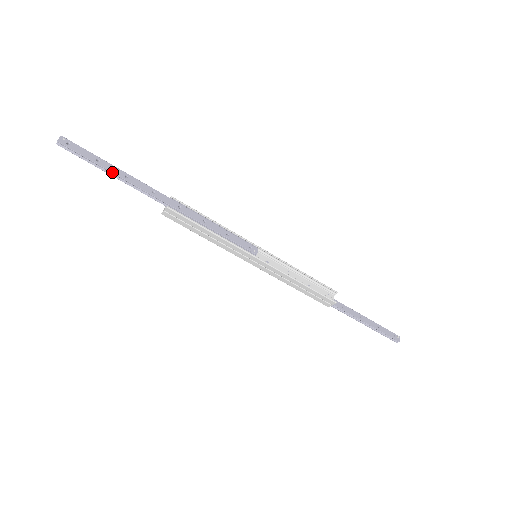
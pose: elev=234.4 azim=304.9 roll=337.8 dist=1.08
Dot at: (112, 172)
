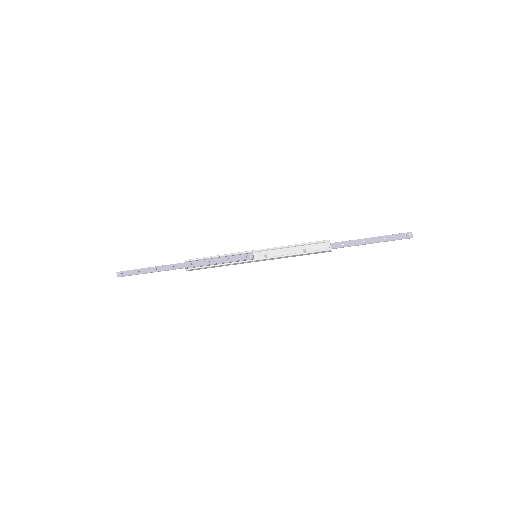
Dot at: occluded
